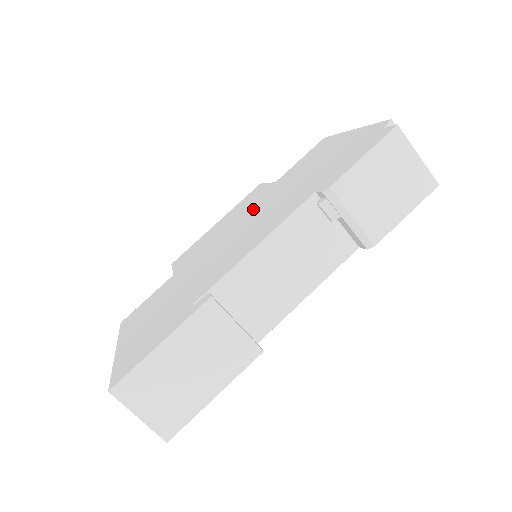
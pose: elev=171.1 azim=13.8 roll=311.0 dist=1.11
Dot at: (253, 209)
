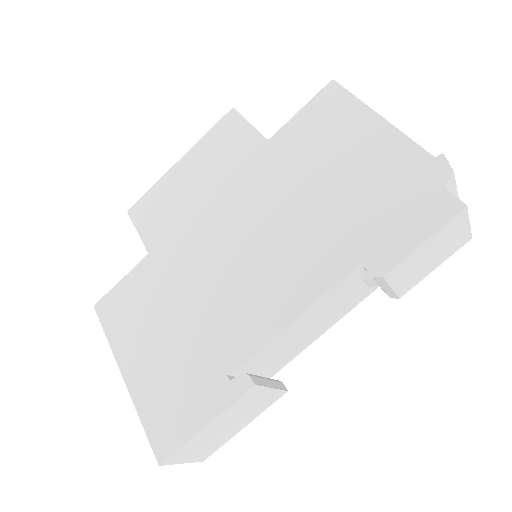
Dot at: (249, 194)
